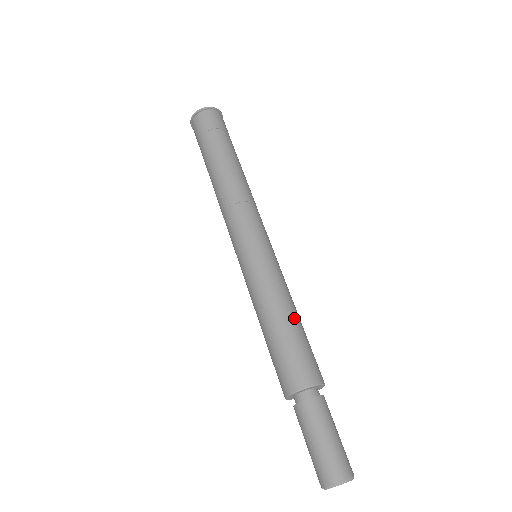
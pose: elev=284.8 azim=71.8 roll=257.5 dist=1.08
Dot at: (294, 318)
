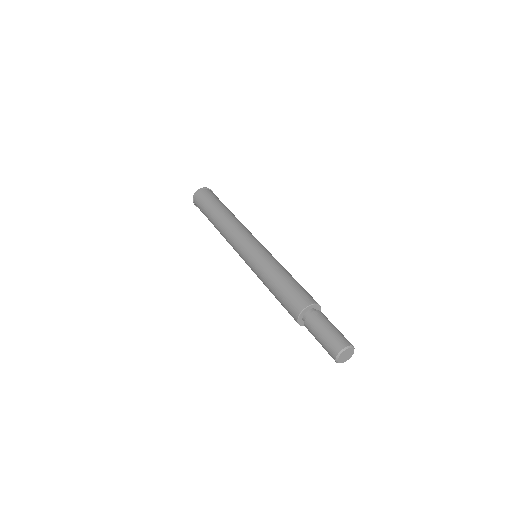
Dot at: (281, 278)
